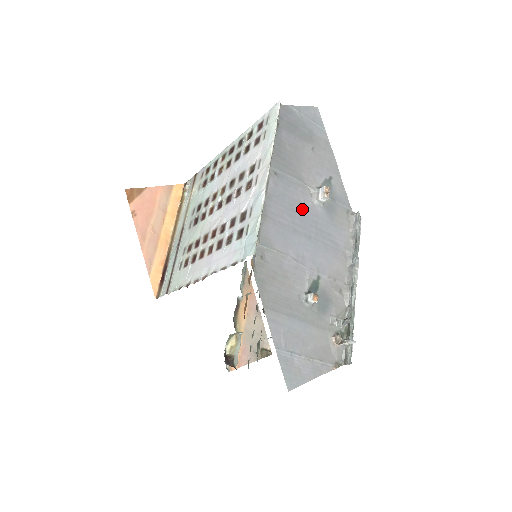
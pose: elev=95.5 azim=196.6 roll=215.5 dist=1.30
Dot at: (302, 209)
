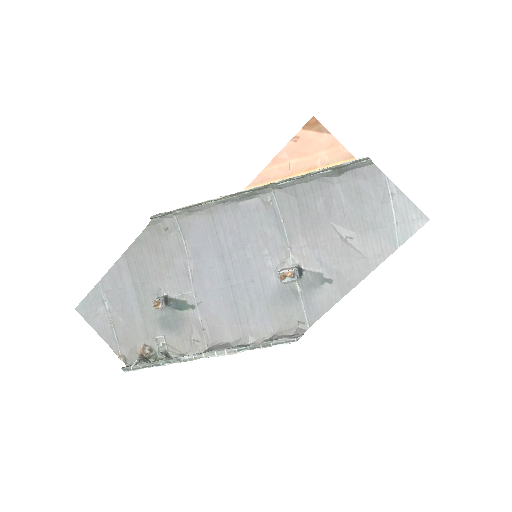
Dot at: (255, 256)
